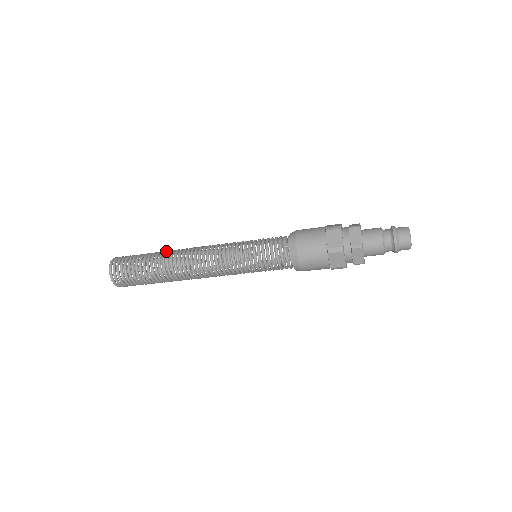
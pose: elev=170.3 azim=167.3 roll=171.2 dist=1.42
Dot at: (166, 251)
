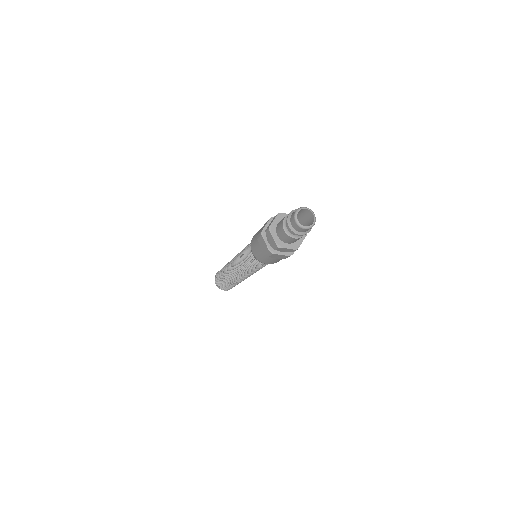
Dot at: occluded
